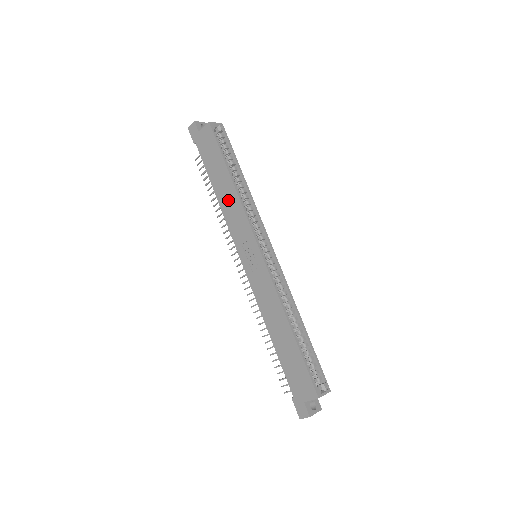
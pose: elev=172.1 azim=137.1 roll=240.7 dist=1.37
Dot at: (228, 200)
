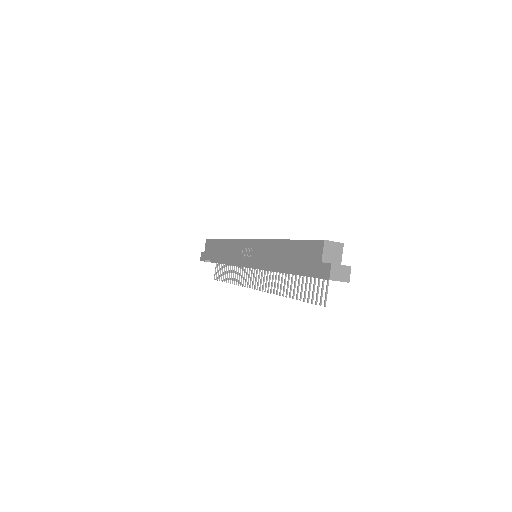
Dot at: (226, 251)
